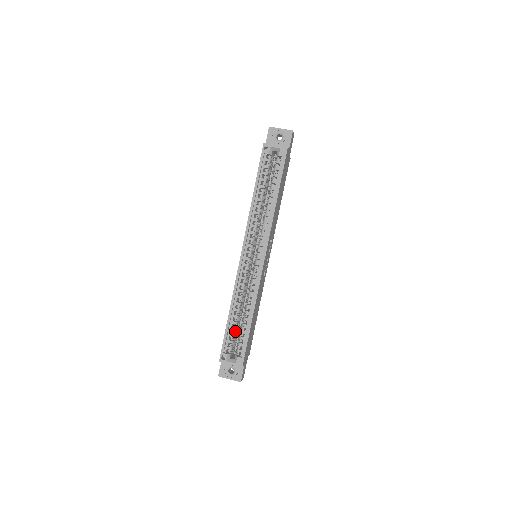
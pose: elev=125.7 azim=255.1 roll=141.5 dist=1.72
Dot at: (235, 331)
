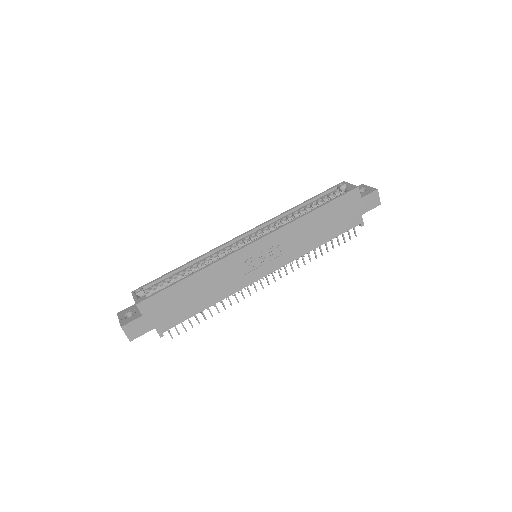
Dot at: (171, 283)
